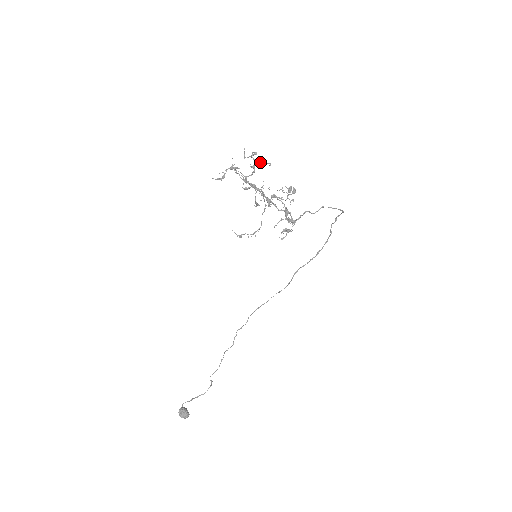
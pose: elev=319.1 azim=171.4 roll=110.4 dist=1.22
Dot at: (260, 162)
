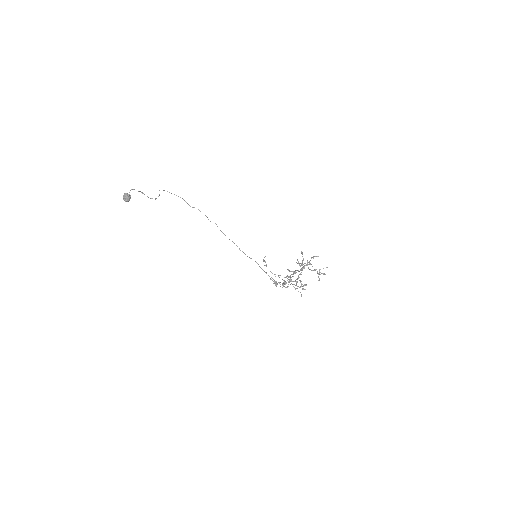
Dot at: occluded
